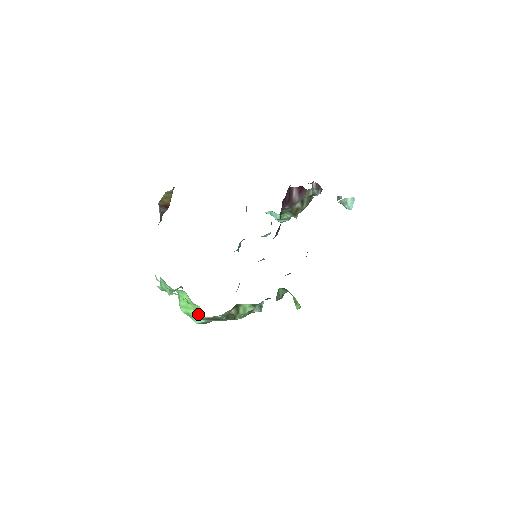
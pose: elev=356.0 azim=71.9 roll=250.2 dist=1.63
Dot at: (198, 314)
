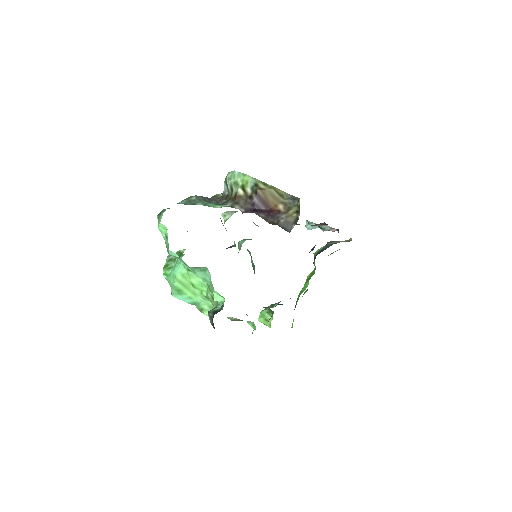
Dot at: (205, 309)
